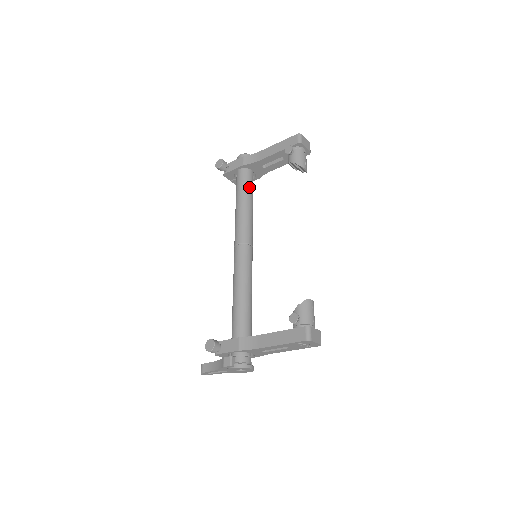
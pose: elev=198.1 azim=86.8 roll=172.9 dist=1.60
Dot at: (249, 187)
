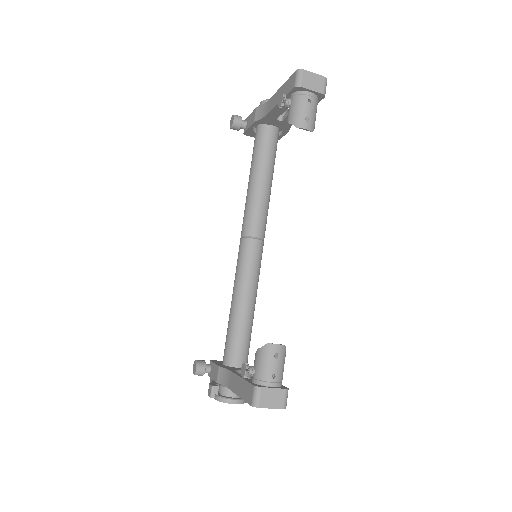
Dot at: (264, 152)
